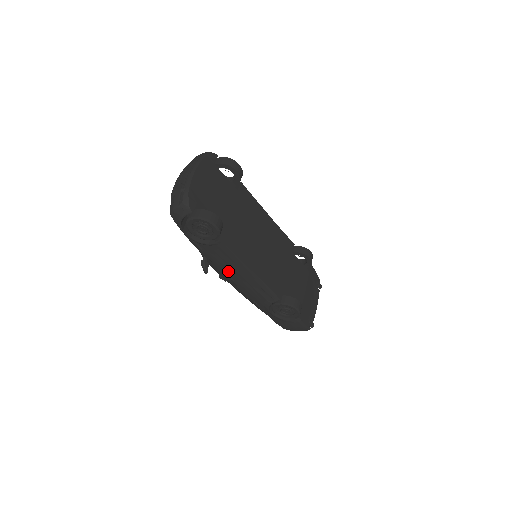
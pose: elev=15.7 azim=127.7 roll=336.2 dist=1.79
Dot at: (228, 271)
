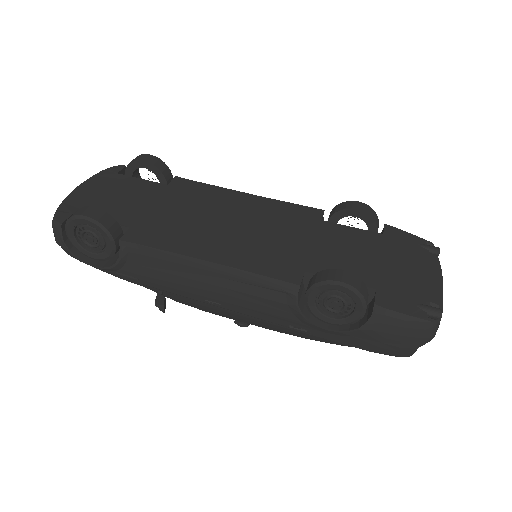
Dot at: (193, 290)
